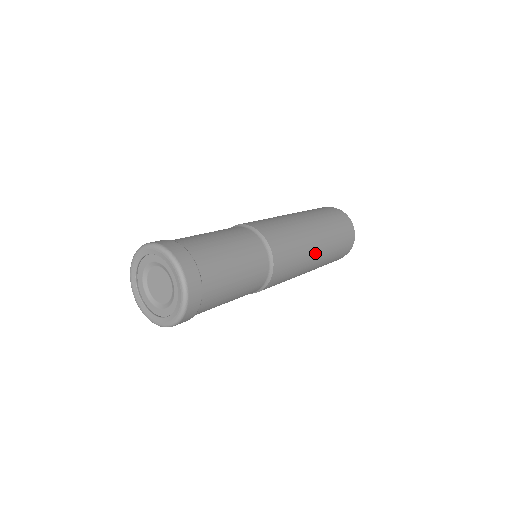
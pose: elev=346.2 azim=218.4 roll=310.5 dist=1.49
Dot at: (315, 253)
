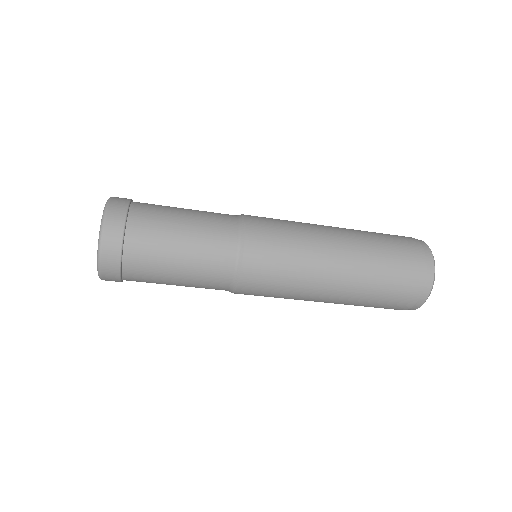
Dot at: (332, 264)
